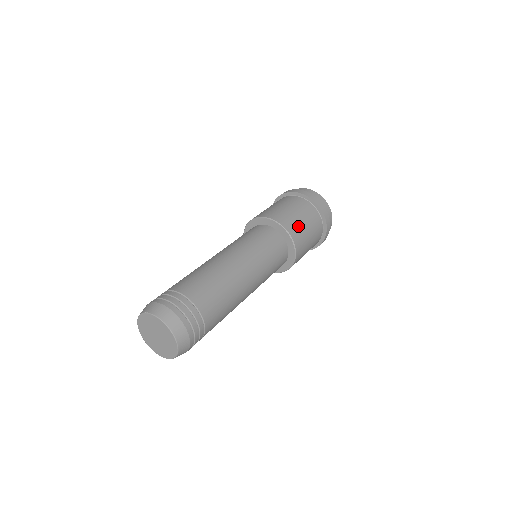
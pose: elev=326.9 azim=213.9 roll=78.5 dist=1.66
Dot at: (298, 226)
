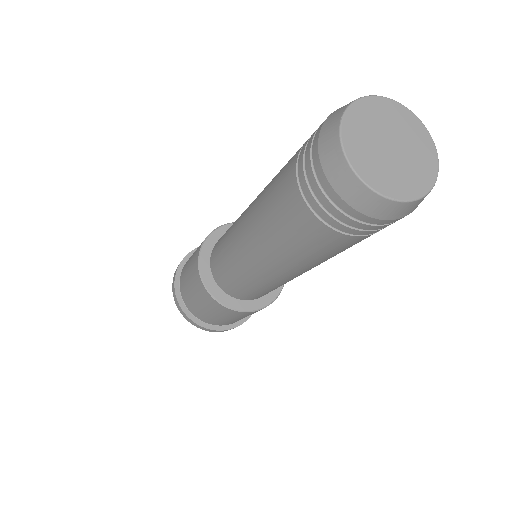
Dot at: occluded
